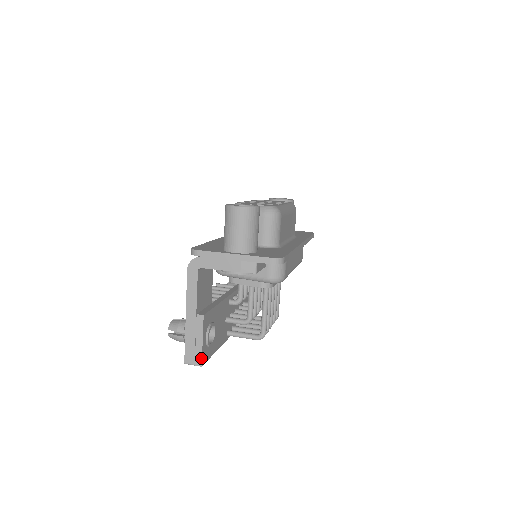
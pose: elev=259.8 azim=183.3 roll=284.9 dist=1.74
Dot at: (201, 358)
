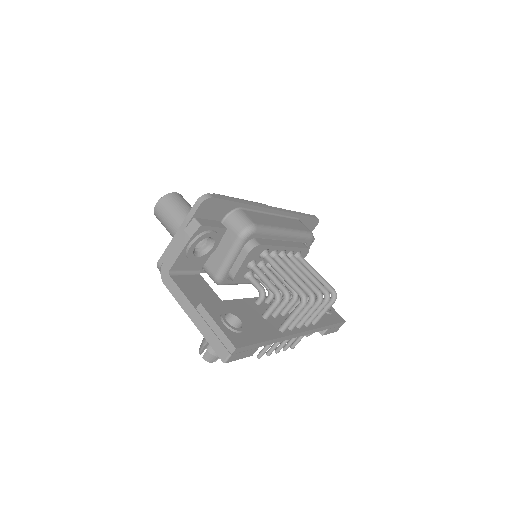
Dot at: (229, 341)
